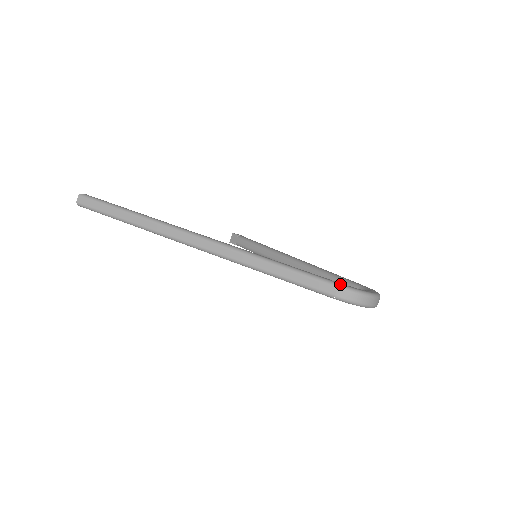
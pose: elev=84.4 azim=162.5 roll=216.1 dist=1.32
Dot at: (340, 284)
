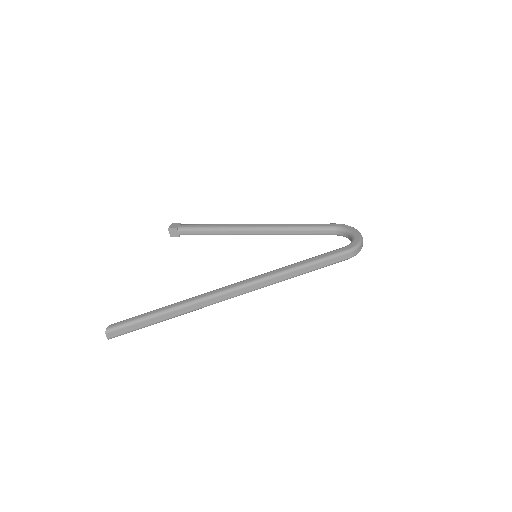
Dot at: (350, 249)
